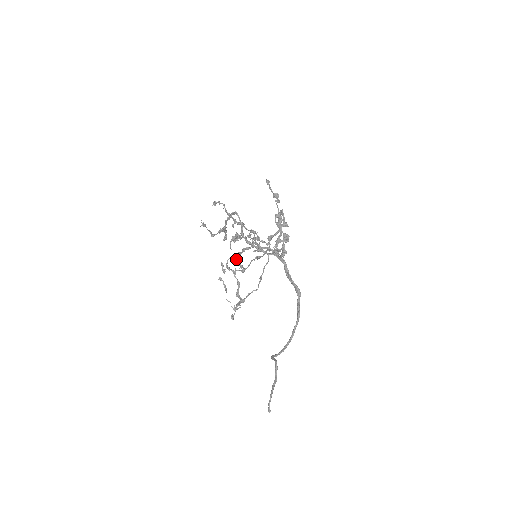
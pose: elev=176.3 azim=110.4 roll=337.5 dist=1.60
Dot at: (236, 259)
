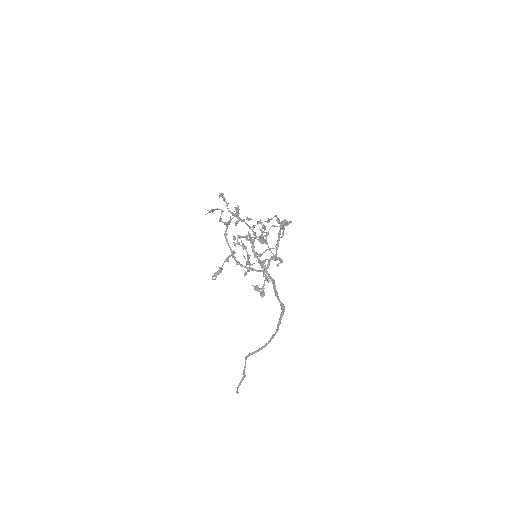
Dot at: (247, 236)
